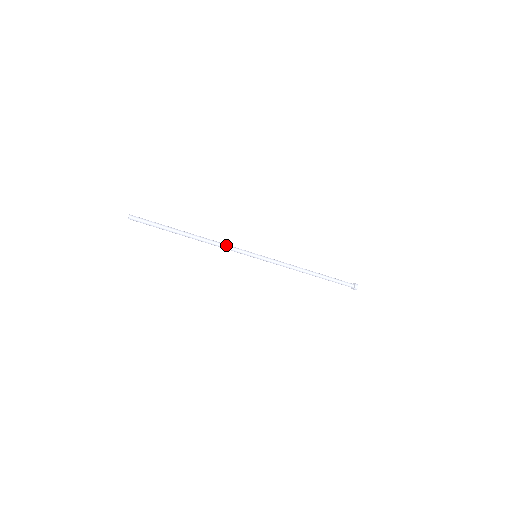
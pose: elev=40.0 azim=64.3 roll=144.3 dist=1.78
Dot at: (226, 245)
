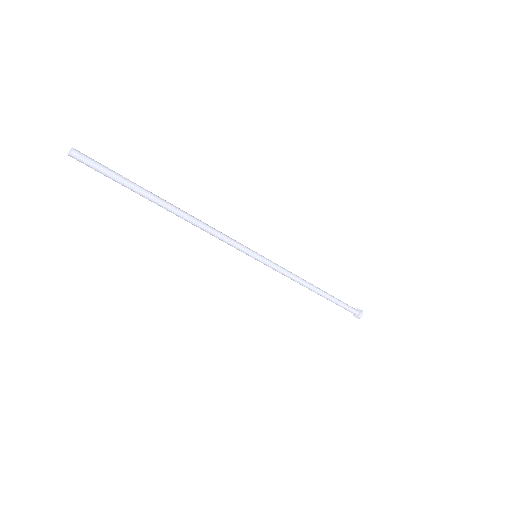
Dot at: (220, 233)
